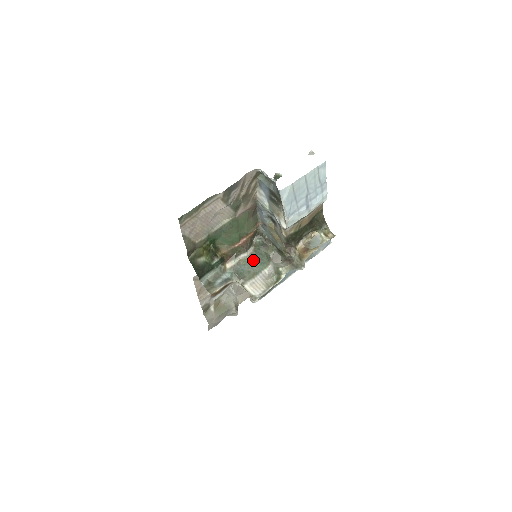
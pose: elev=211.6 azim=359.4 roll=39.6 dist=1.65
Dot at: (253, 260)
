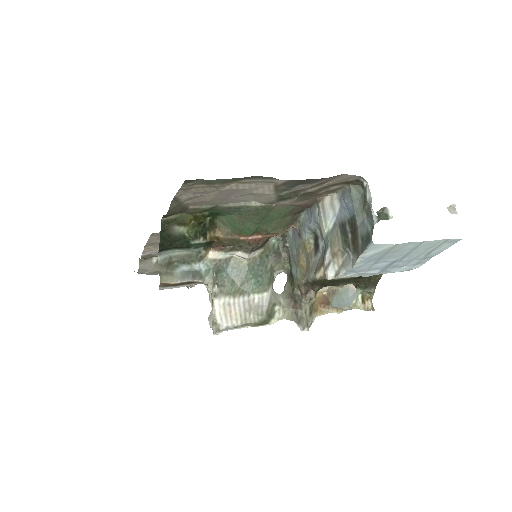
Dot at: (250, 270)
